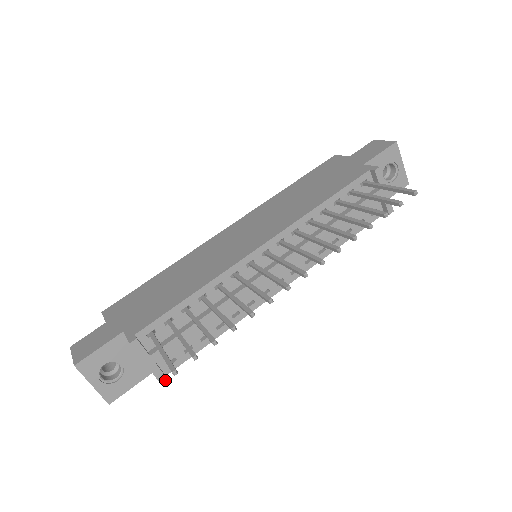
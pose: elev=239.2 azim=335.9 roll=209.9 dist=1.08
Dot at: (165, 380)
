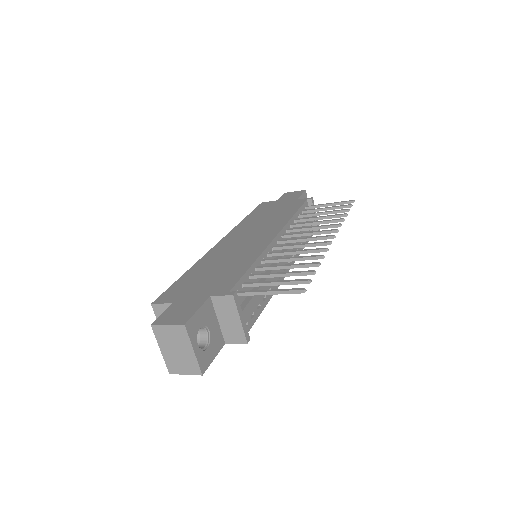
Dot at: (249, 339)
